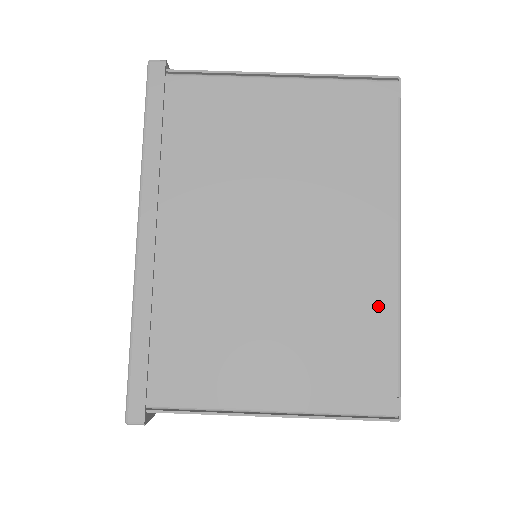
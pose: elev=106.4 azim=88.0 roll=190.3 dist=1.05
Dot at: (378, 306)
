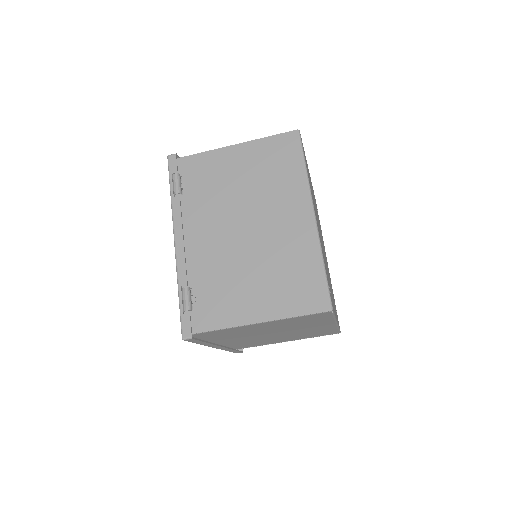
Dot at: occluded
